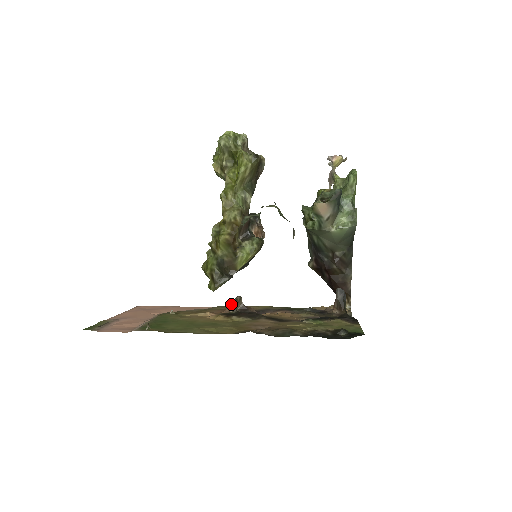
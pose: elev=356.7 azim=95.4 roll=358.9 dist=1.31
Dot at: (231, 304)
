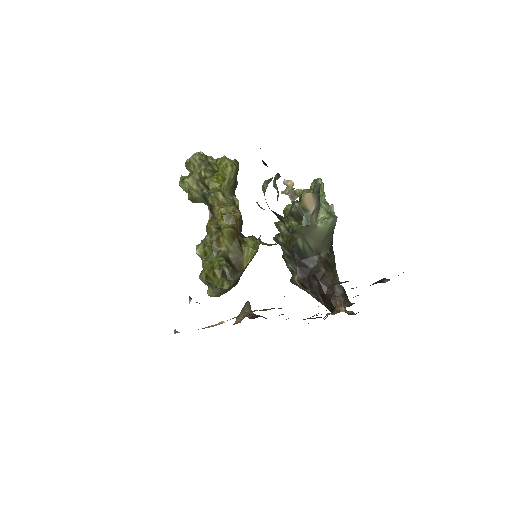
Dot at: (243, 310)
